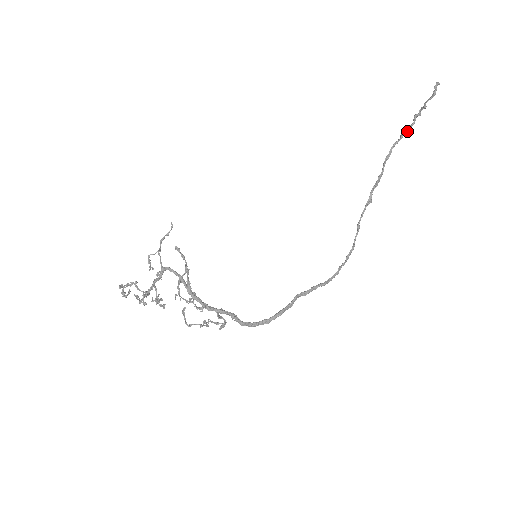
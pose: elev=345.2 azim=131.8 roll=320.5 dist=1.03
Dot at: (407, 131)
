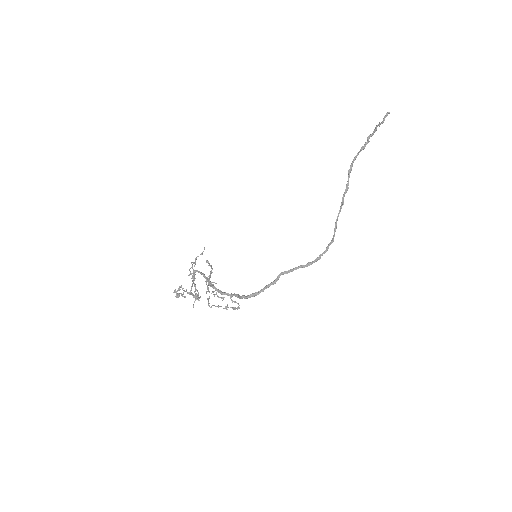
Dot at: (362, 149)
